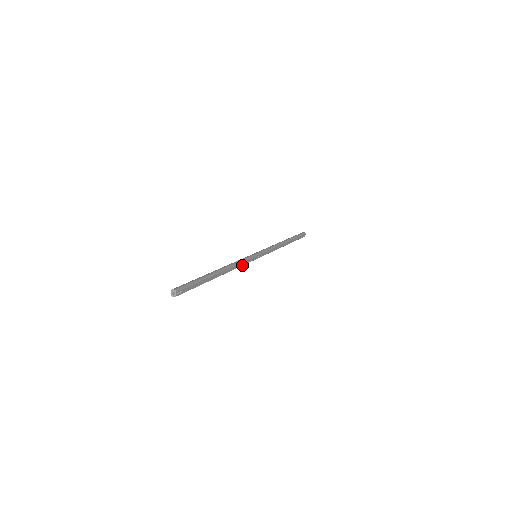
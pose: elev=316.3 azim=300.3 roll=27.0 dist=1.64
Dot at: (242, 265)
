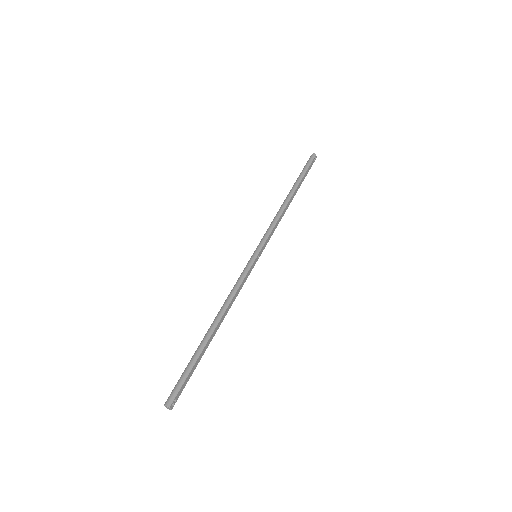
Dot at: (241, 288)
